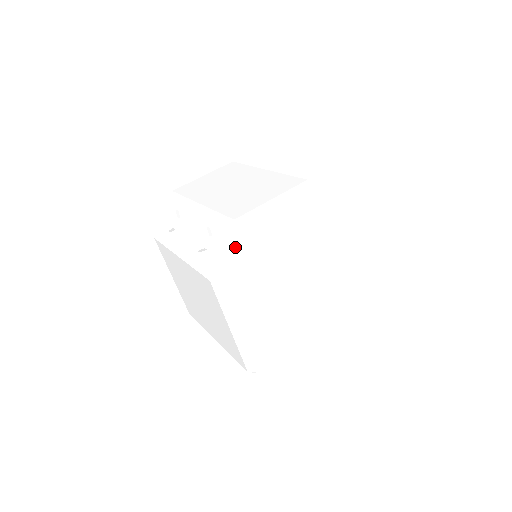
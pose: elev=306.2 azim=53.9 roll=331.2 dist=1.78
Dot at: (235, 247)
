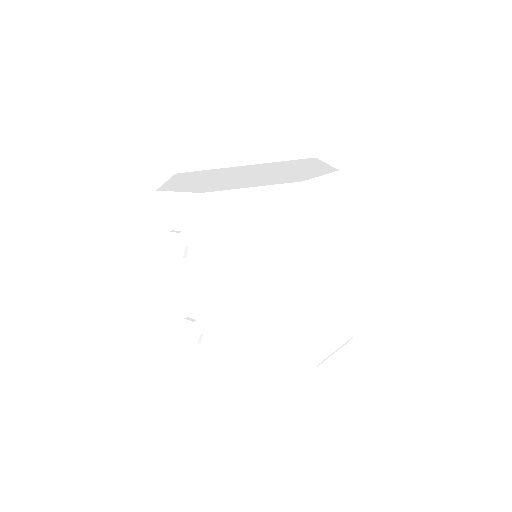
Dot at: occluded
